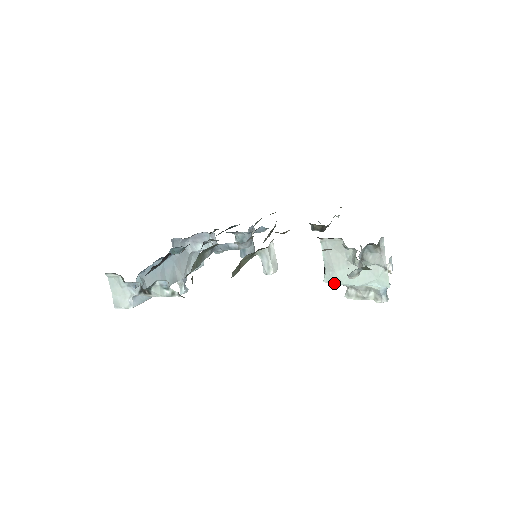
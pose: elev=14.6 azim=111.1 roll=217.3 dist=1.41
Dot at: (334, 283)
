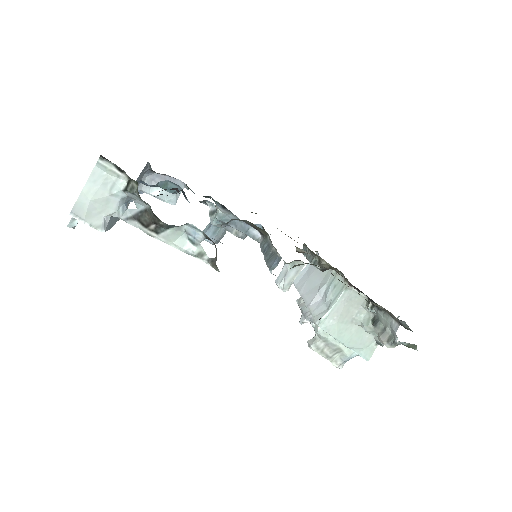
Dot at: (328, 332)
